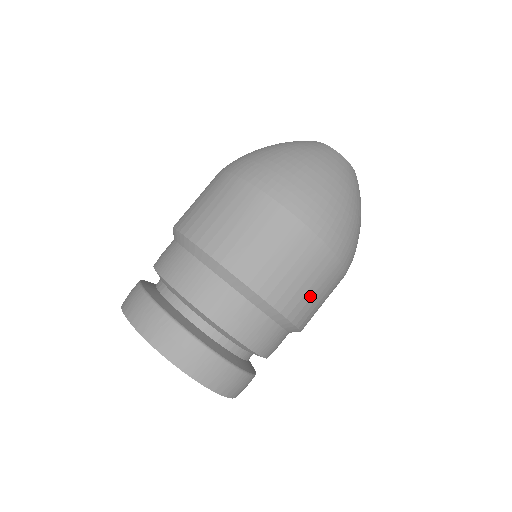
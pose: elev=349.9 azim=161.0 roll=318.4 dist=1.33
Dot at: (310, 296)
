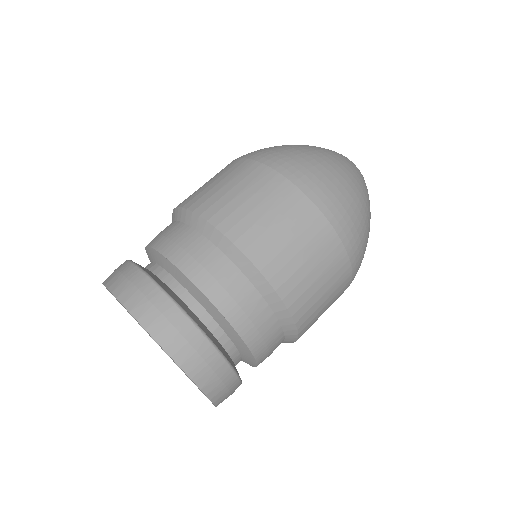
Dot at: (320, 304)
